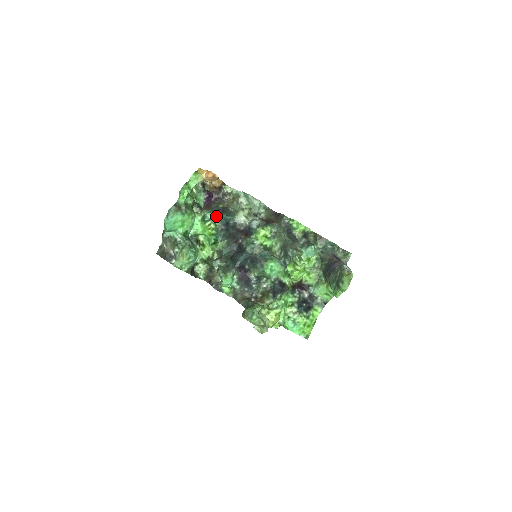
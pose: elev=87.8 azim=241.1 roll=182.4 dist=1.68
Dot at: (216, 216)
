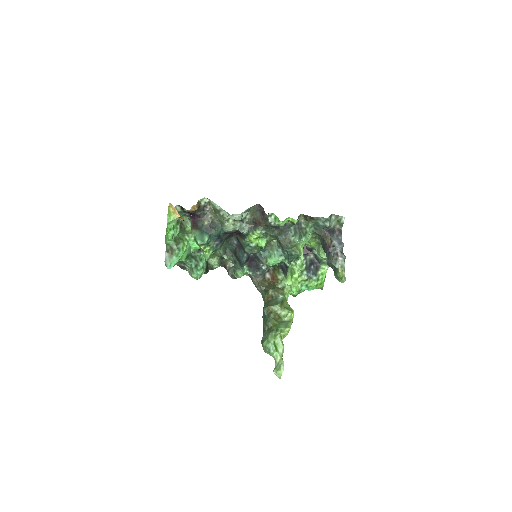
Dot at: (206, 241)
